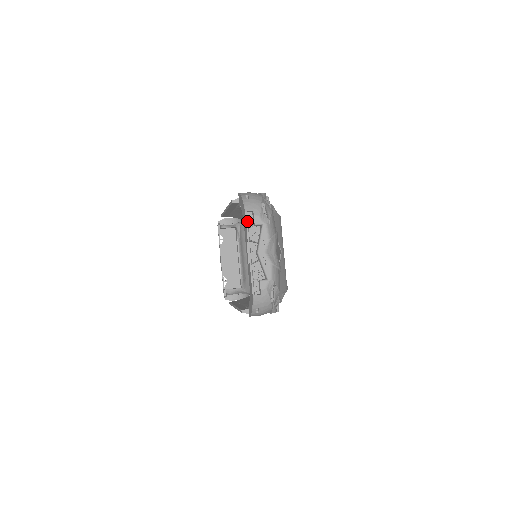
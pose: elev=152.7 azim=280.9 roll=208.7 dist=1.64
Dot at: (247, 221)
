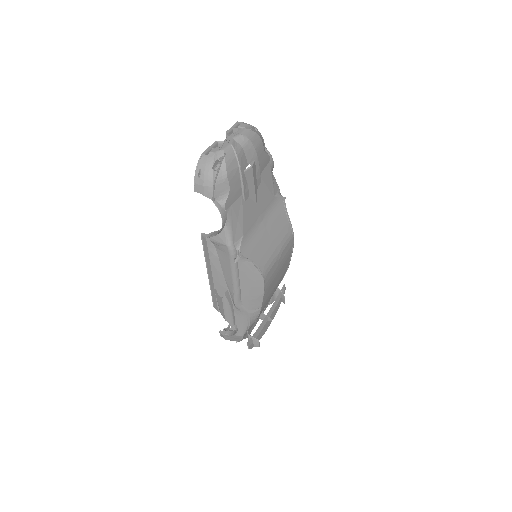
Dot at: (235, 125)
